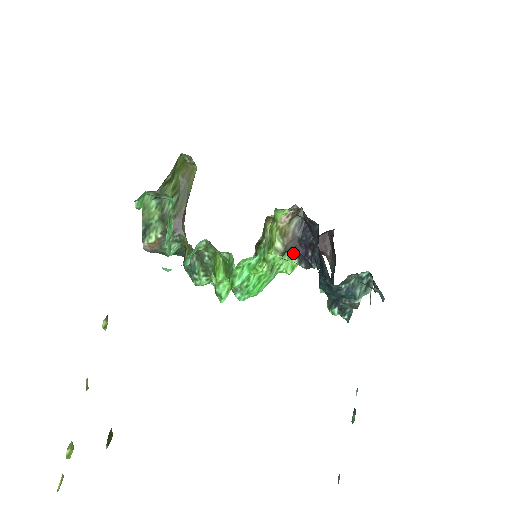
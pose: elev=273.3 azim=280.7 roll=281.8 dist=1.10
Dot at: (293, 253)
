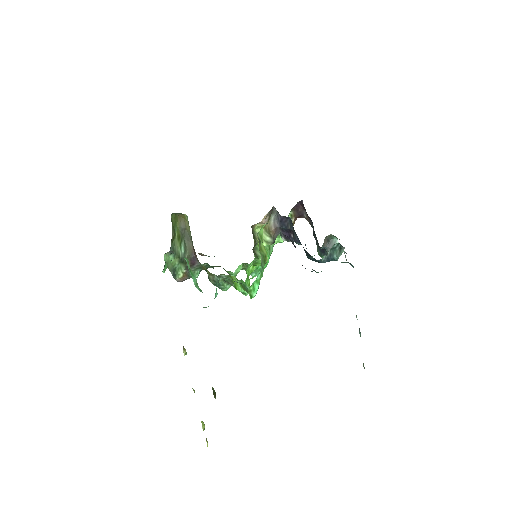
Dot at: occluded
